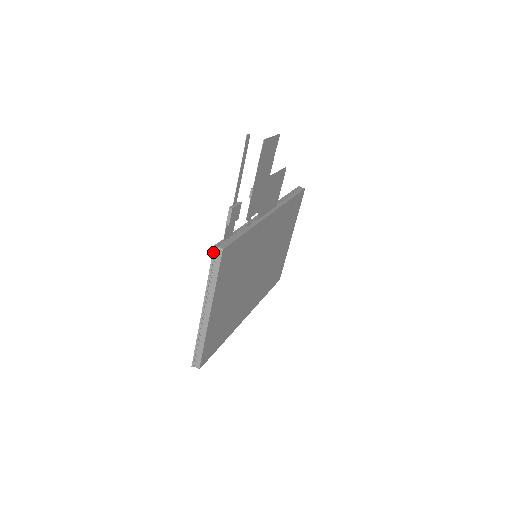
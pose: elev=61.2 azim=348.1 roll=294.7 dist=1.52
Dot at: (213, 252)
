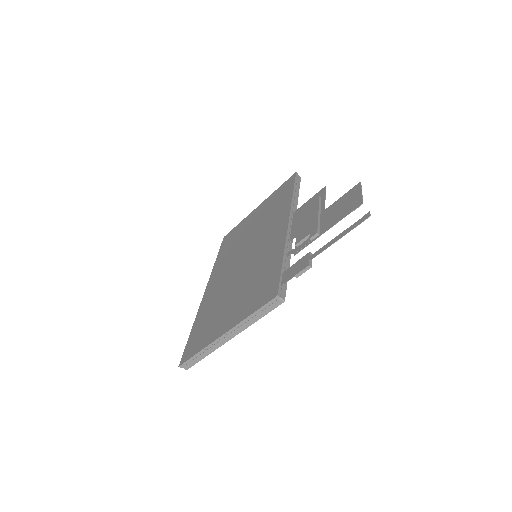
Dot at: (272, 300)
